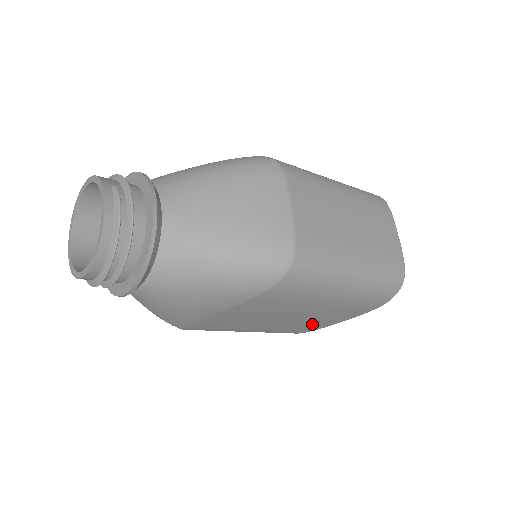
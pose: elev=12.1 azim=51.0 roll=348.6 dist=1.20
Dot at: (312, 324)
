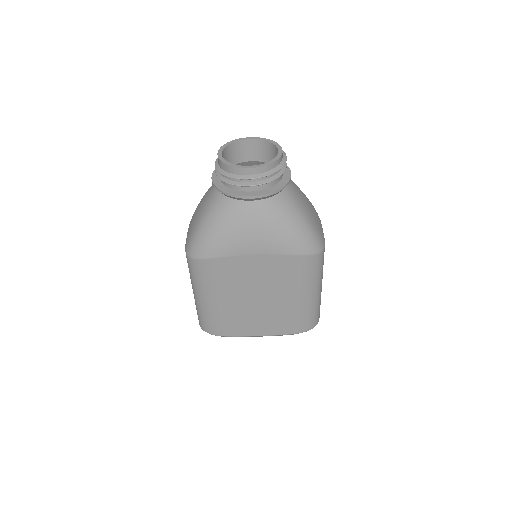
Dot at: (252, 323)
